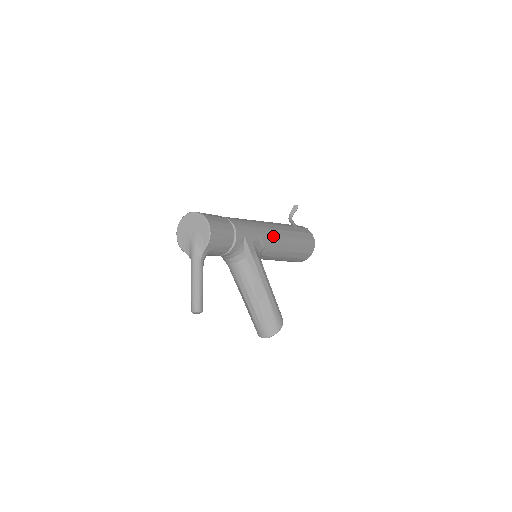
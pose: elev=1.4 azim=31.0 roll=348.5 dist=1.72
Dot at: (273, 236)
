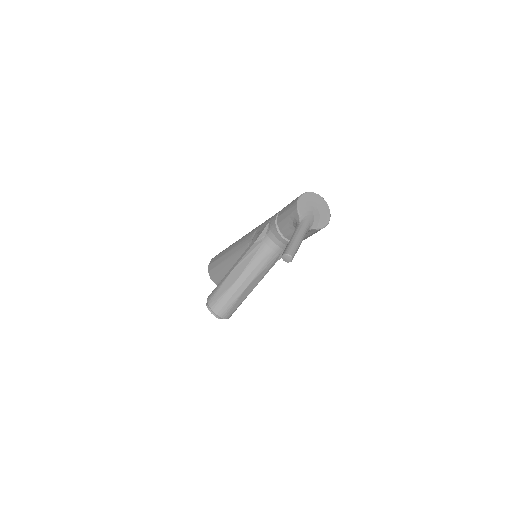
Dot at: occluded
